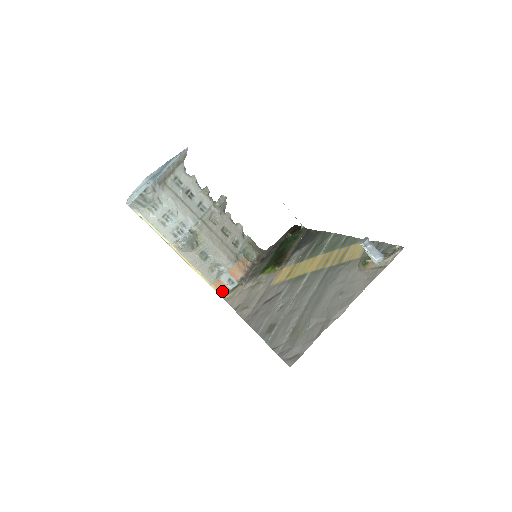
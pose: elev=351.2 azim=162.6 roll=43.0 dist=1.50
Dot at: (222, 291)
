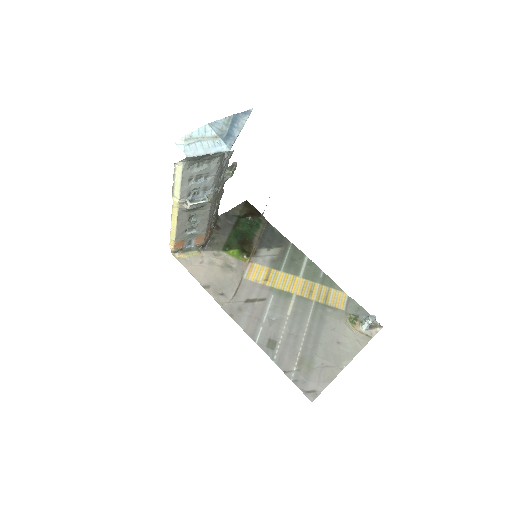
Dot at: (177, 248)
